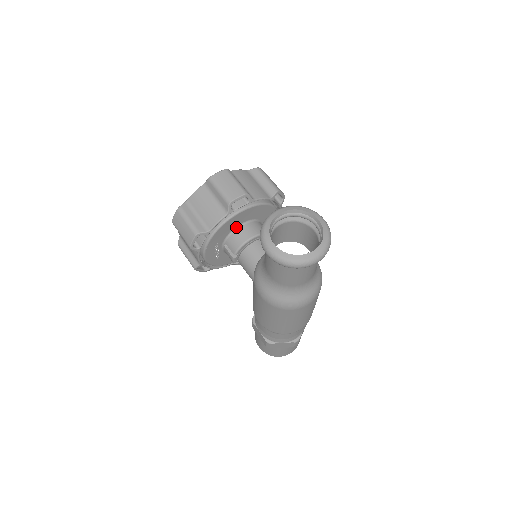
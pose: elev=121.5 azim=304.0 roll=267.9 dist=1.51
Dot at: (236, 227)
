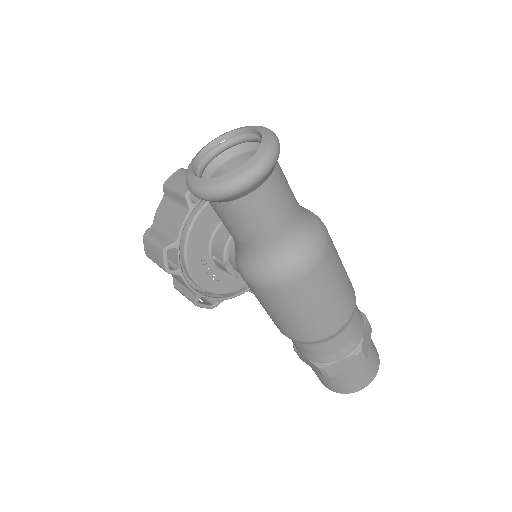
Dot at: (215, 228)
